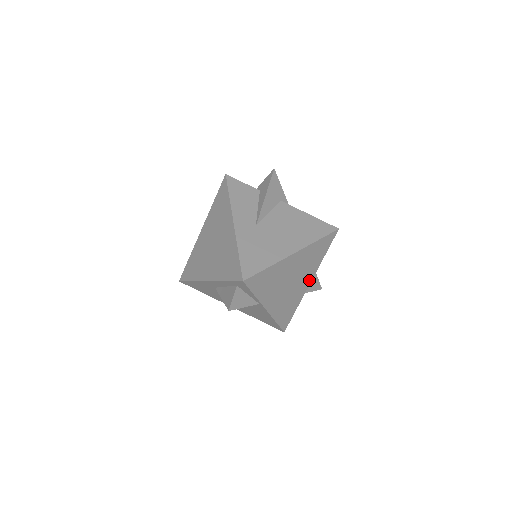
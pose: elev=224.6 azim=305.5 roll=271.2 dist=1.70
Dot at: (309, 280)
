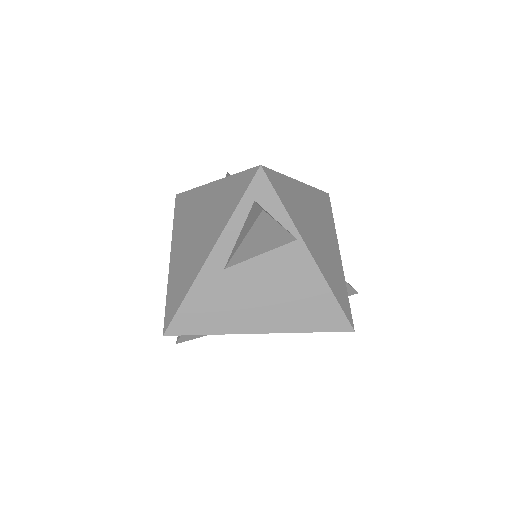
Dot at: (336, 249)
